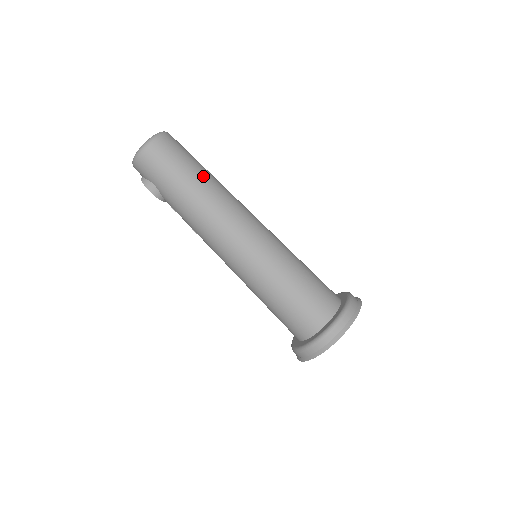
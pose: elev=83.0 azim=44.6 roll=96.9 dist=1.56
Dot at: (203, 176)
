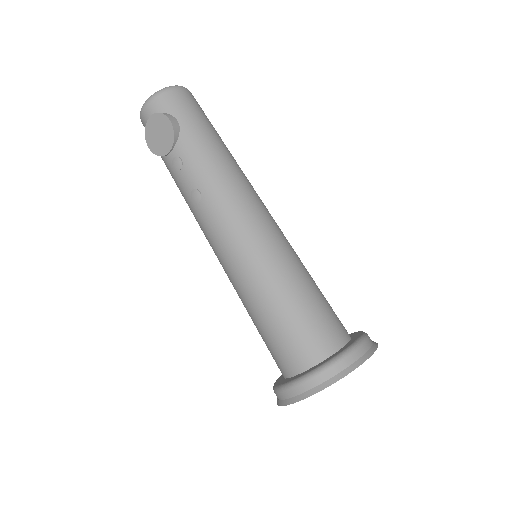
Dot at: occluded
